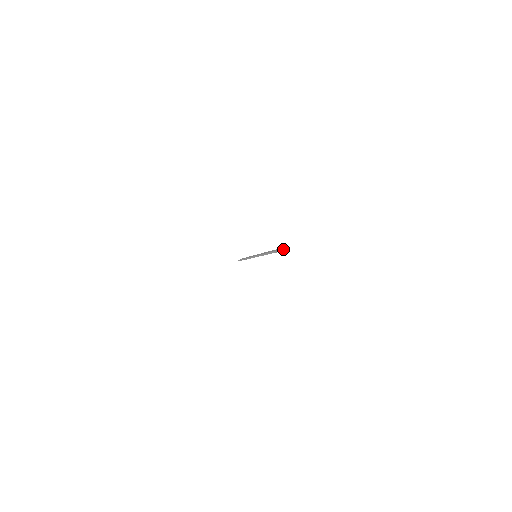
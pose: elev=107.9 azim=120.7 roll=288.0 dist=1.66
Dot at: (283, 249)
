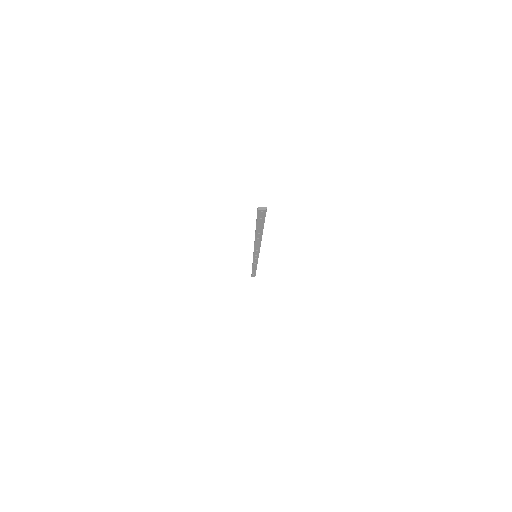
Dot at: (258, 207)
